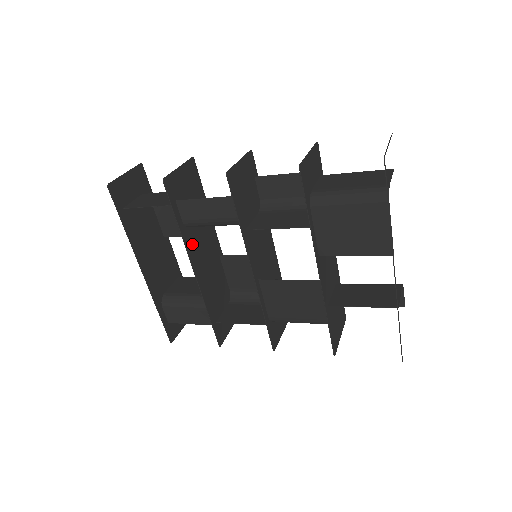
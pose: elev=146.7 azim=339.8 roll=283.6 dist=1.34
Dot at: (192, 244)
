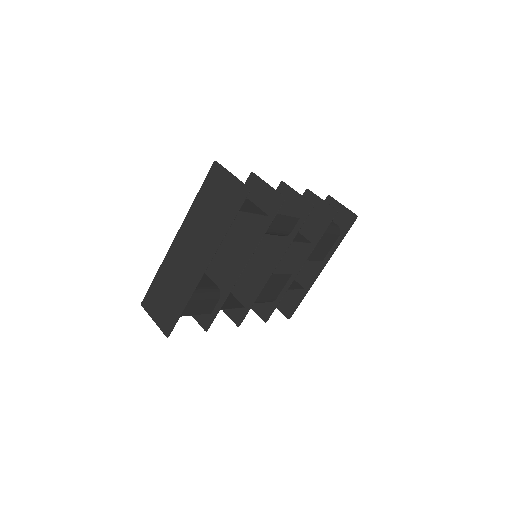
Dot at: (248, 246)
